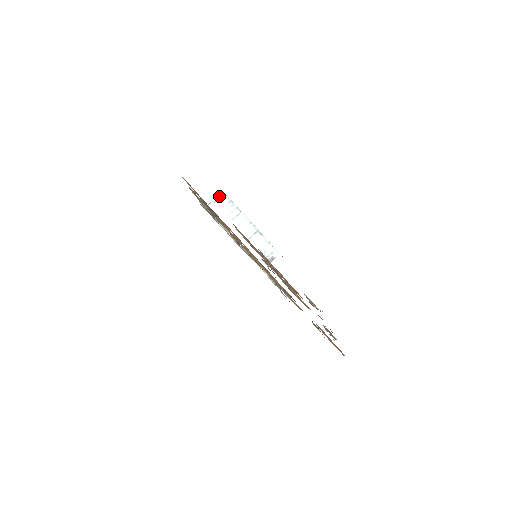
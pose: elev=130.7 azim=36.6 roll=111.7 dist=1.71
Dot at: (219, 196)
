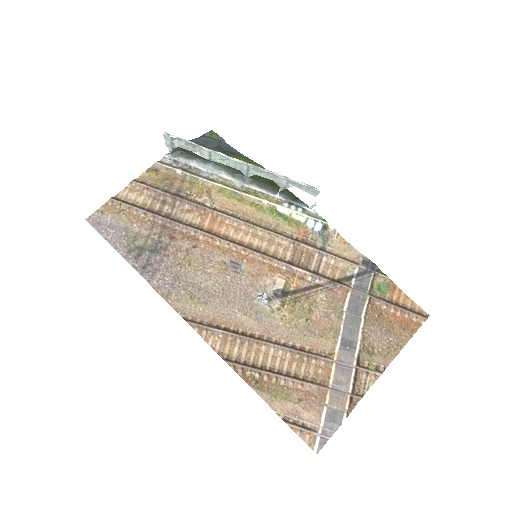
Dot at: (169, 141)
